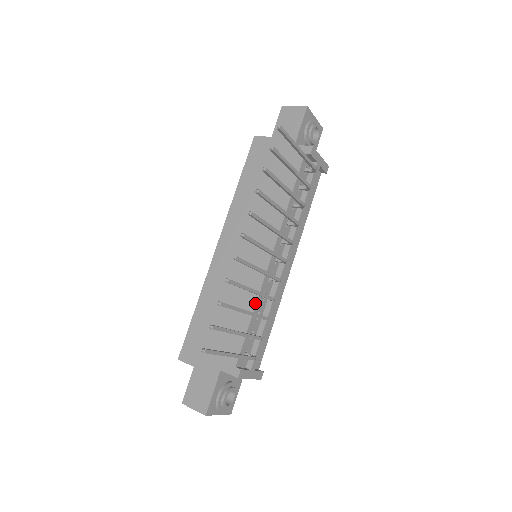
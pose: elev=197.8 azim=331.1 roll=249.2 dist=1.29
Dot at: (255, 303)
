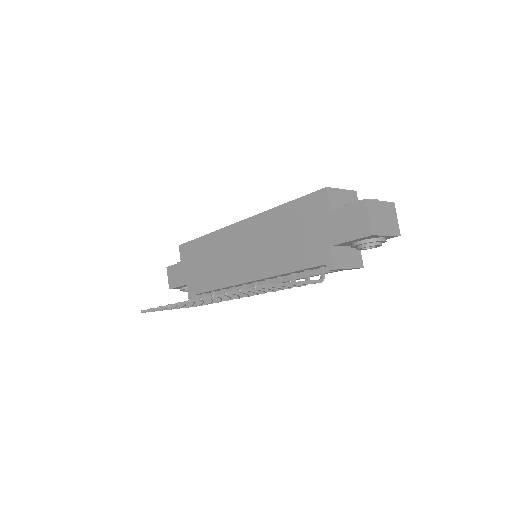
Dot at: (221, 287)
